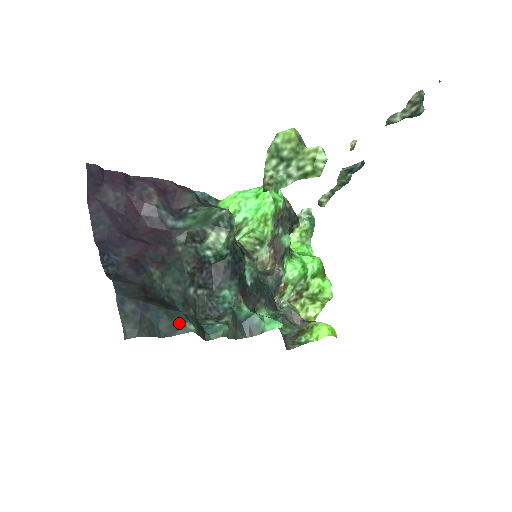
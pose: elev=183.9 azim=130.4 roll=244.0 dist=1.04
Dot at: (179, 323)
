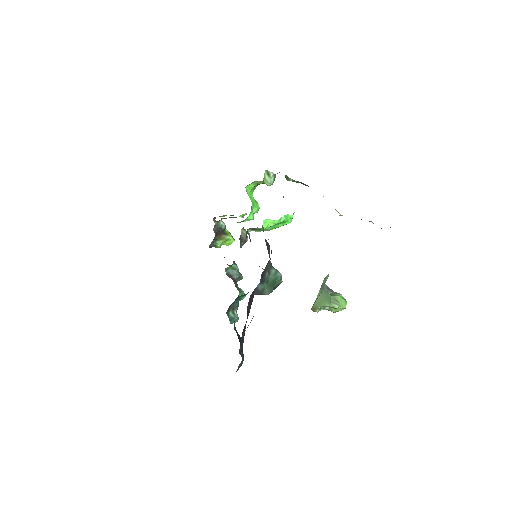
Dot at: occluded
